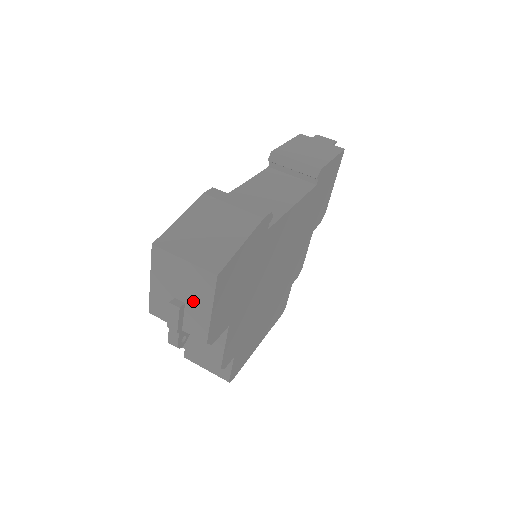
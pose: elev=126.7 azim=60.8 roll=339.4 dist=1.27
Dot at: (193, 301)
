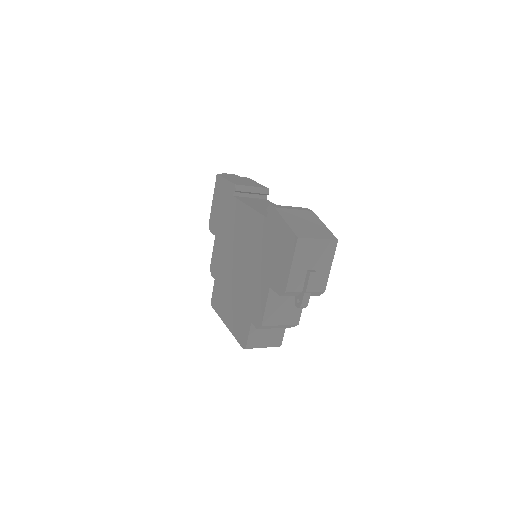
Dot at: (320, 265)
